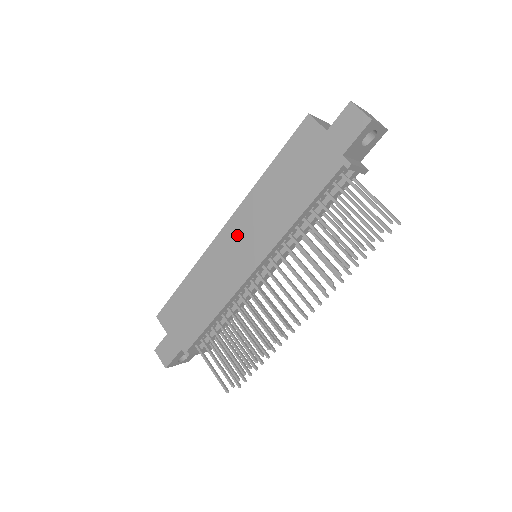
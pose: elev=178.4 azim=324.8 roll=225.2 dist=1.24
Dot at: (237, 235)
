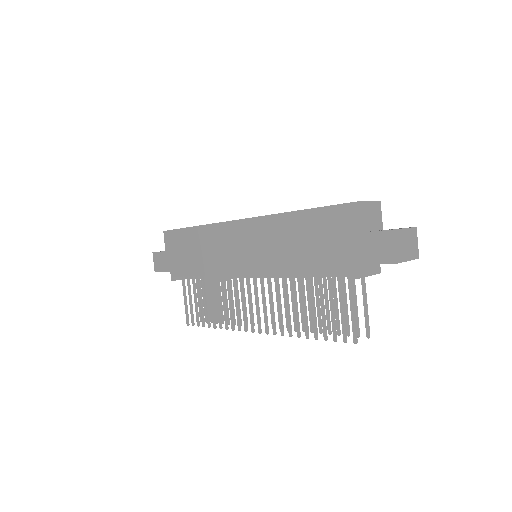
Dot at: (246, 237)
